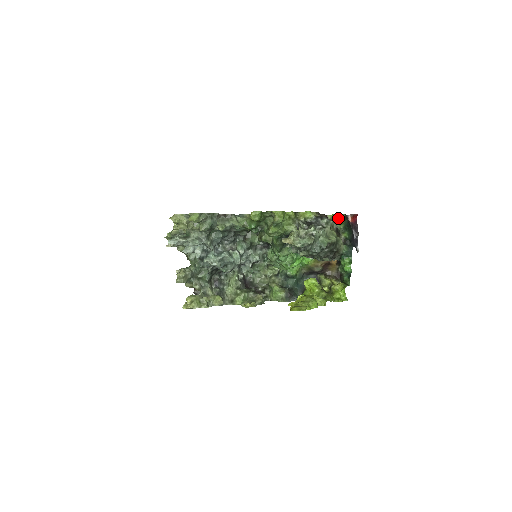
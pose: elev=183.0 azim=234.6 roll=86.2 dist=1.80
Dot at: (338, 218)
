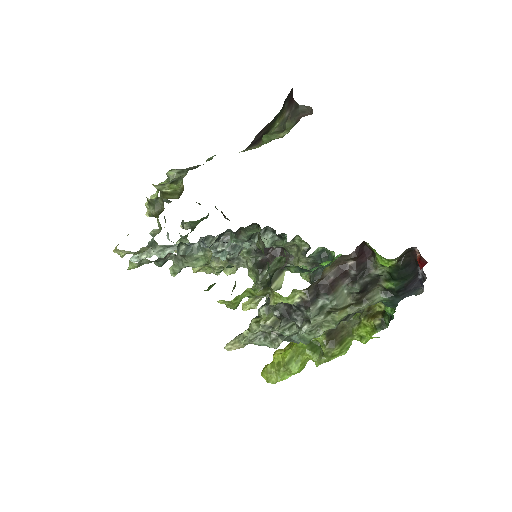
Dot at: (379, 262)
